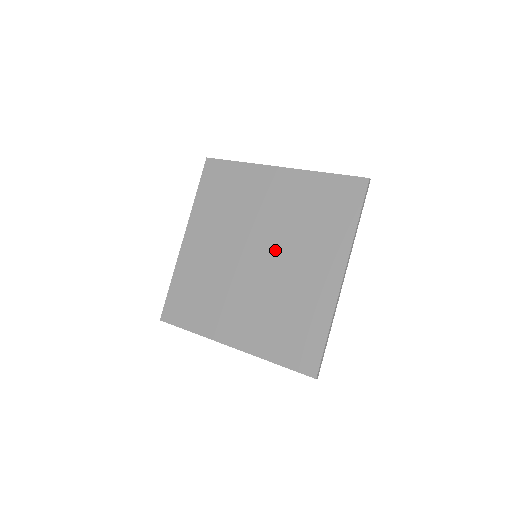
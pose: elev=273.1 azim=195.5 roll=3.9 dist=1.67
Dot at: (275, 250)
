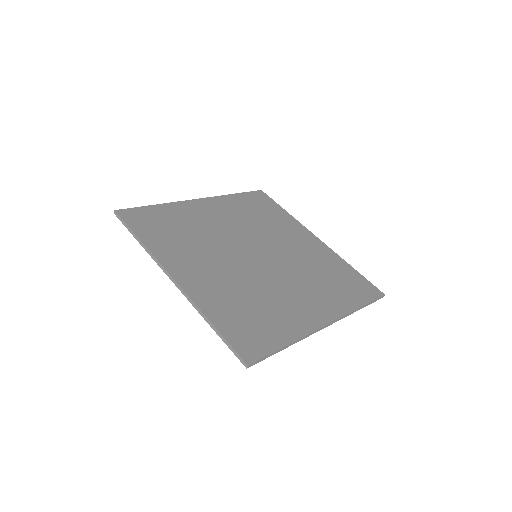
Dot at: (264, 244)
